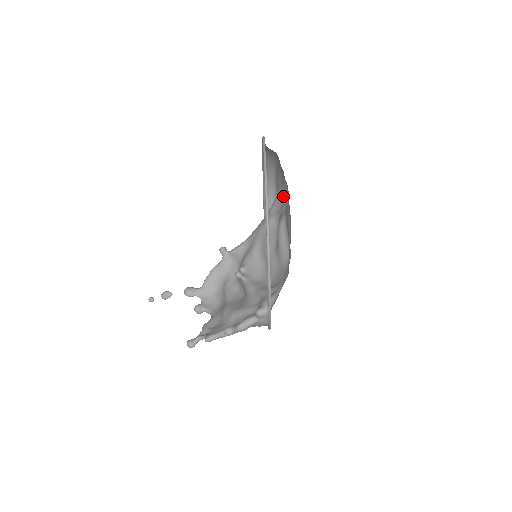
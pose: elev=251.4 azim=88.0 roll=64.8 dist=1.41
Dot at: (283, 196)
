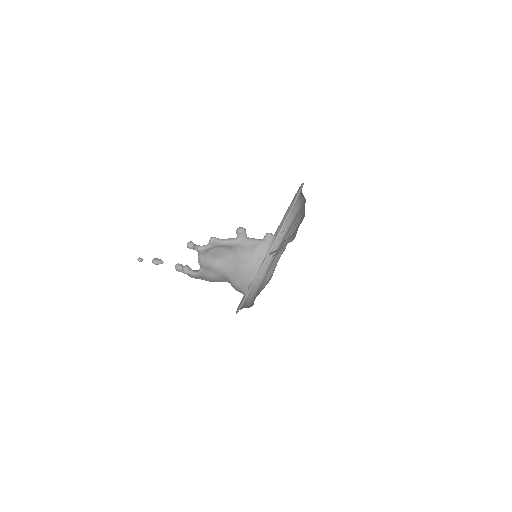
Dot at: (285, 245)
